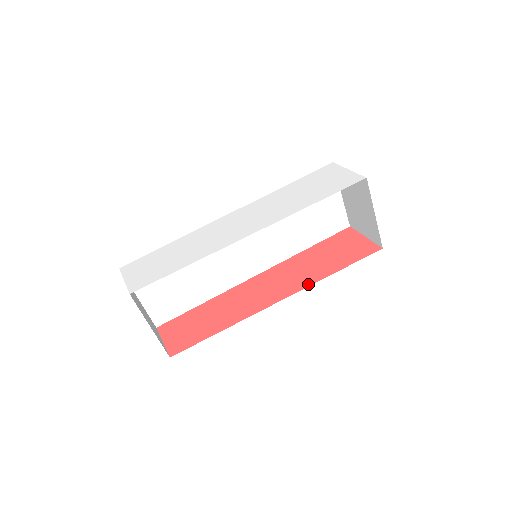
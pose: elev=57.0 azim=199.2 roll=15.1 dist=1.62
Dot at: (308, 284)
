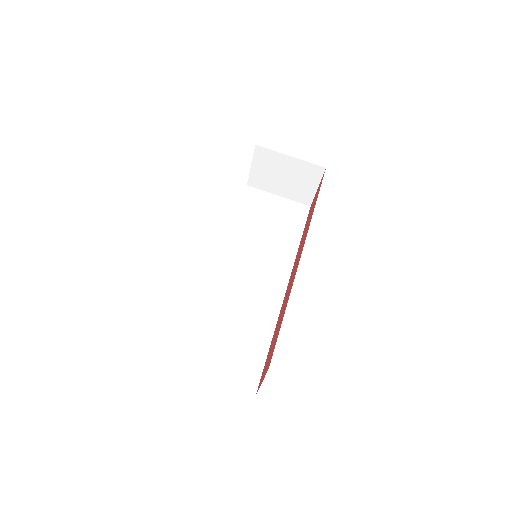
Dot at: (308, 227)
